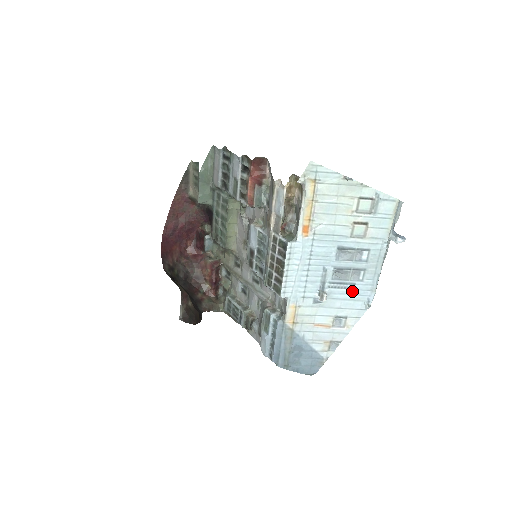
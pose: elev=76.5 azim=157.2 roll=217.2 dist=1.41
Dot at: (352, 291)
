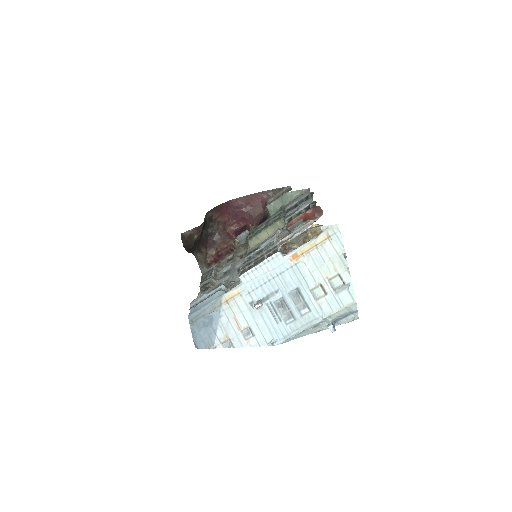
Dot at: (275, 323)
